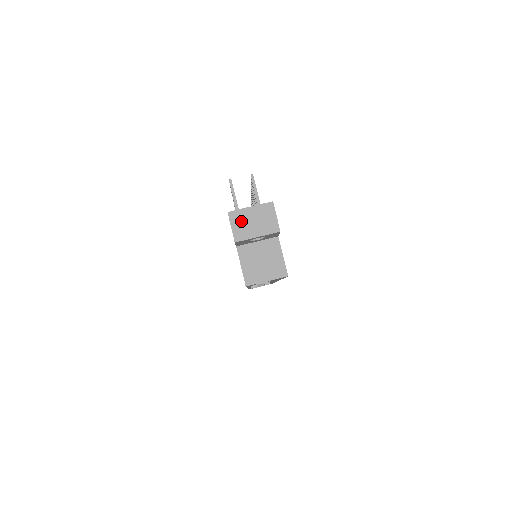
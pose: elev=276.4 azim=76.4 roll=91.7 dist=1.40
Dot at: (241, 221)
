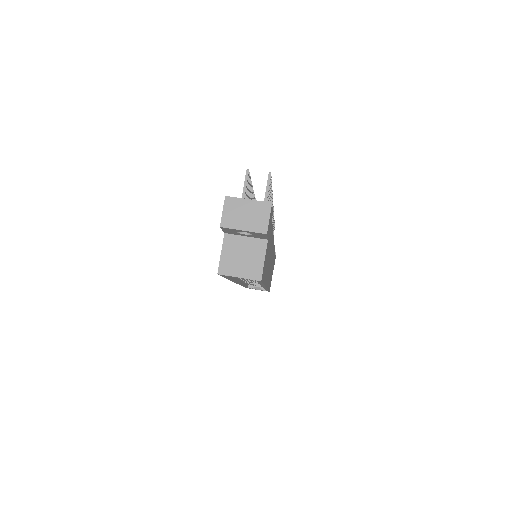
Dot at: (234, 209)
